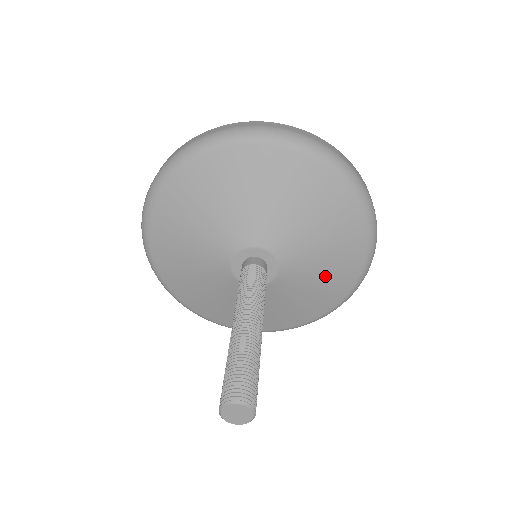
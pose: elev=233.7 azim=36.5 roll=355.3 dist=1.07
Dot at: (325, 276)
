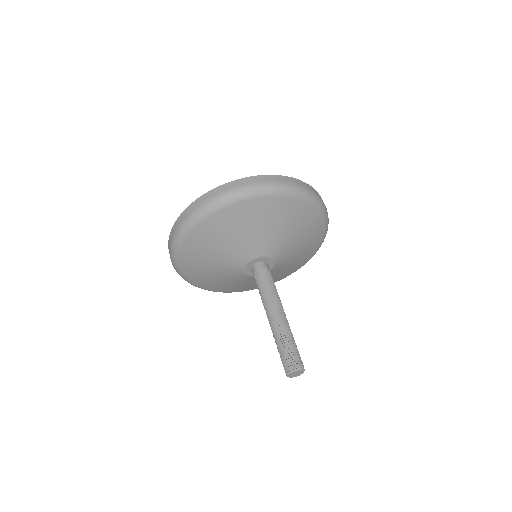
Dot at: (303, 243)
